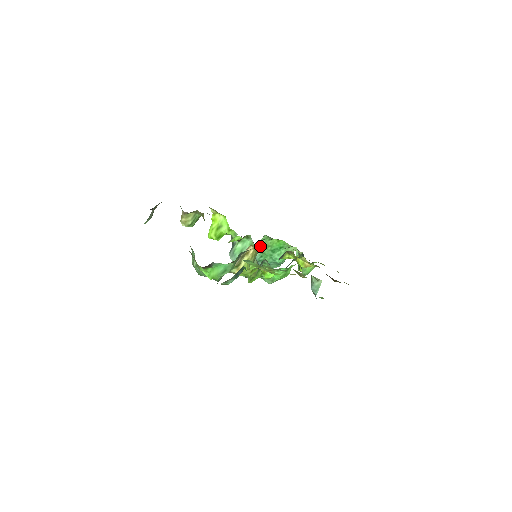
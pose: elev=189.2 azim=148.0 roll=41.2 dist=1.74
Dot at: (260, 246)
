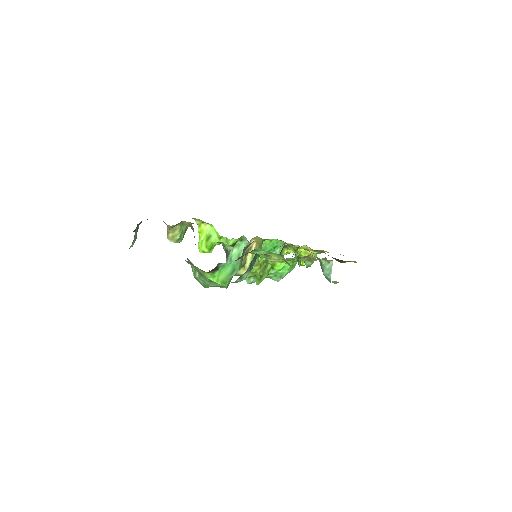
Dot at: occluded
